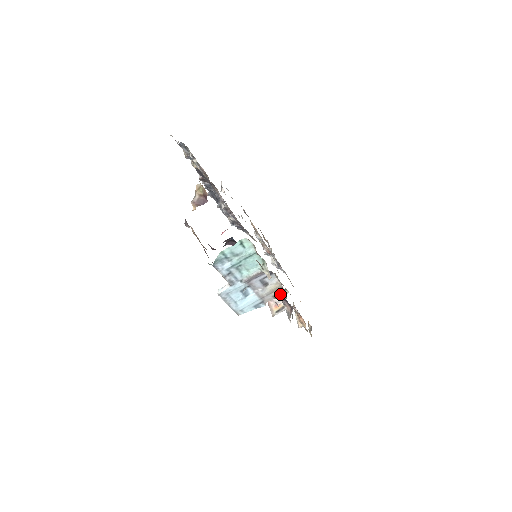
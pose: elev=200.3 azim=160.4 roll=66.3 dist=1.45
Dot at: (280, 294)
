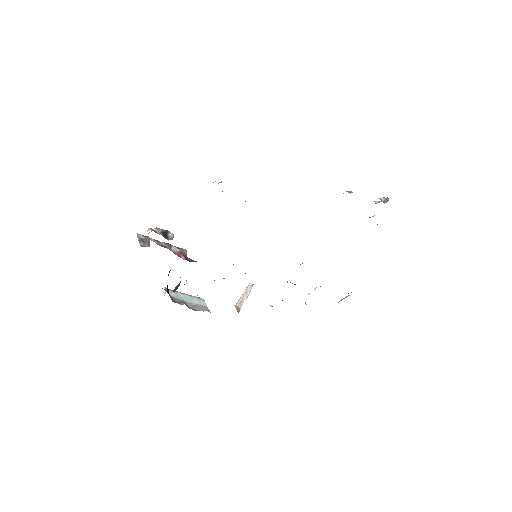
Dot at: occluded
